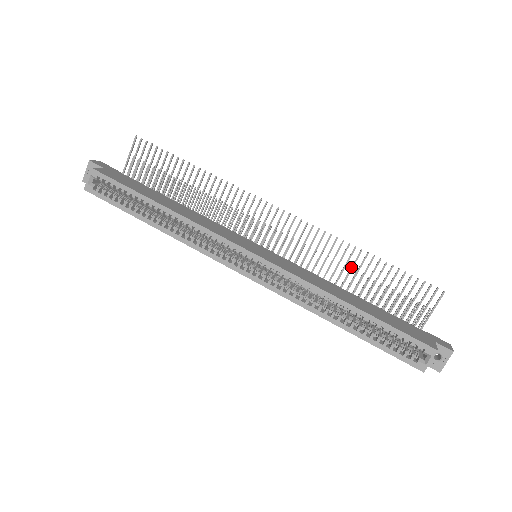
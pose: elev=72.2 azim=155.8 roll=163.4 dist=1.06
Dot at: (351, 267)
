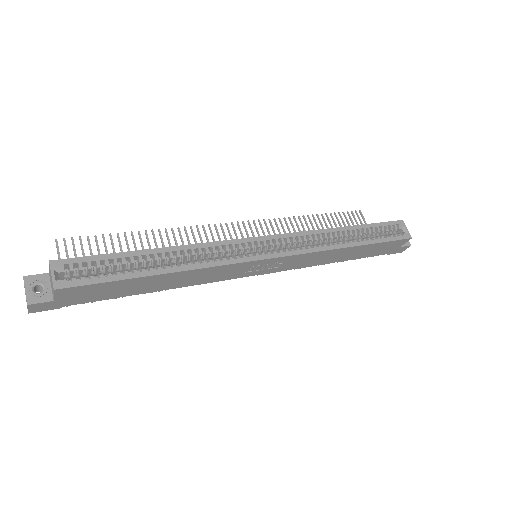
Dot at: (309, 230)
